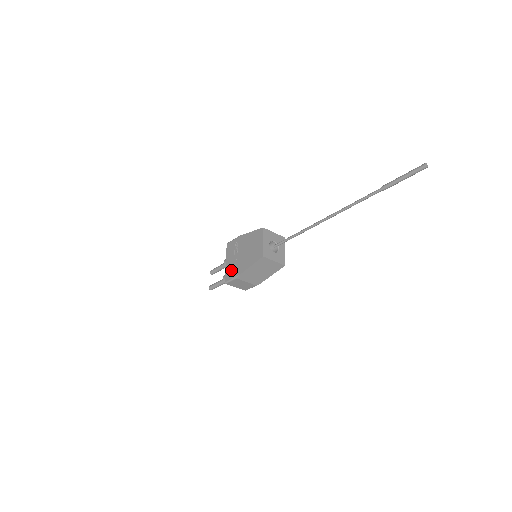
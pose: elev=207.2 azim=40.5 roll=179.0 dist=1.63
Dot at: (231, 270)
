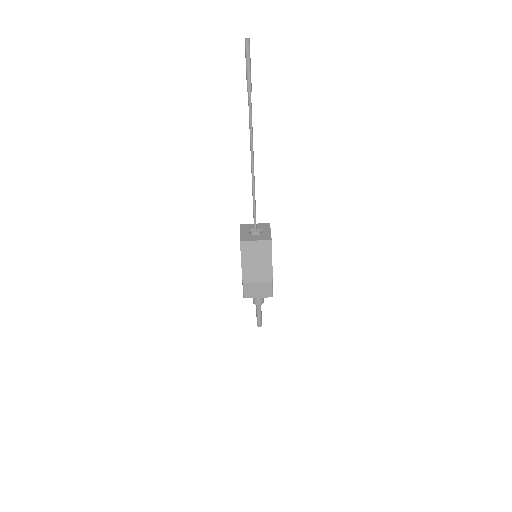
Dot at: occluded
